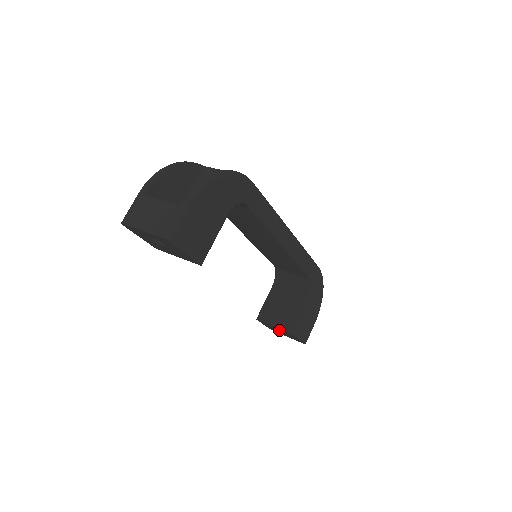
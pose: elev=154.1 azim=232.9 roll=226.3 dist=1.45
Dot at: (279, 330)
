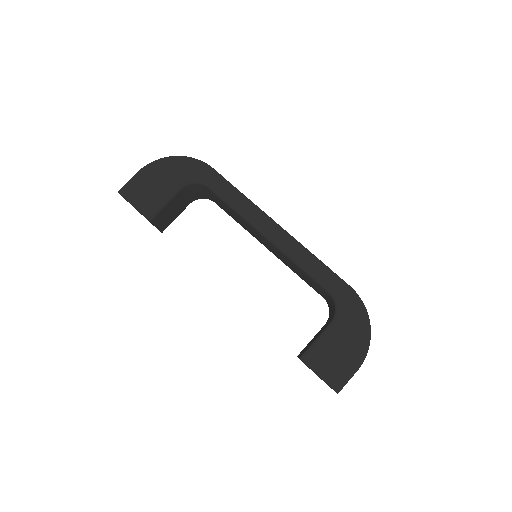
Dot at: occluded
